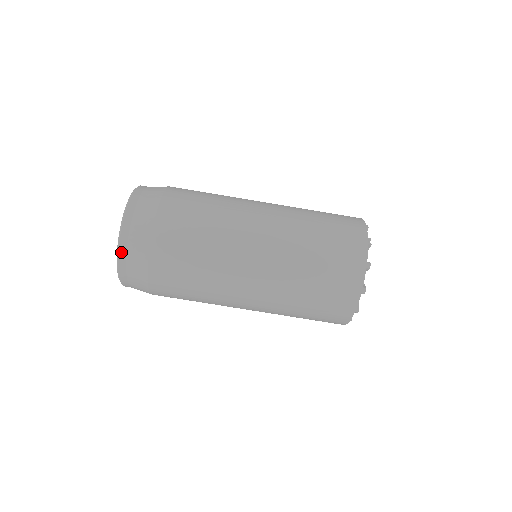
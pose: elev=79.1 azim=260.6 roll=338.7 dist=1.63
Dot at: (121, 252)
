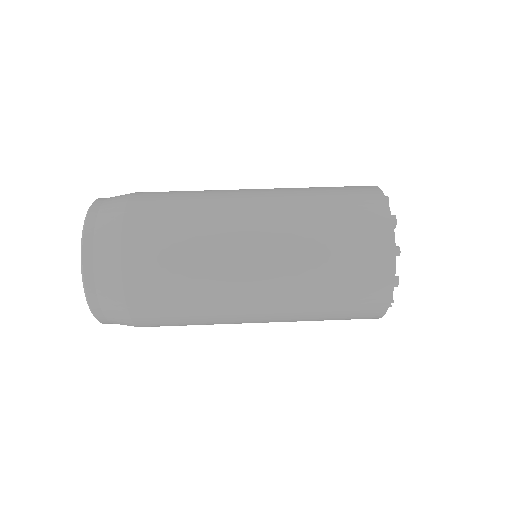
Dot at: occluded
